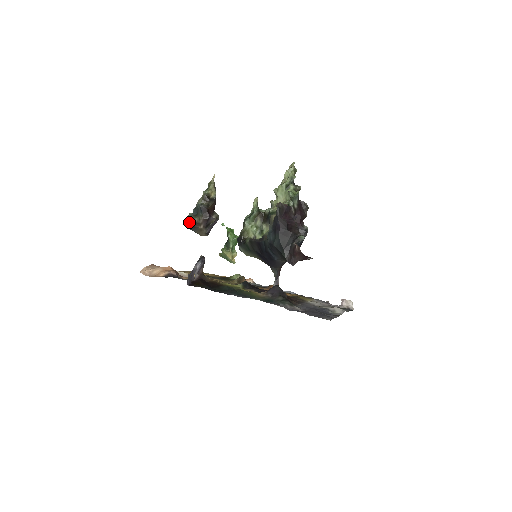
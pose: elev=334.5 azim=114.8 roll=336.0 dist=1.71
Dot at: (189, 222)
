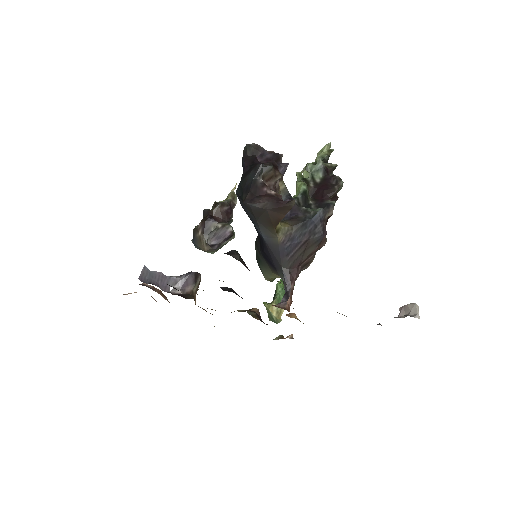
Dot at: occluded
